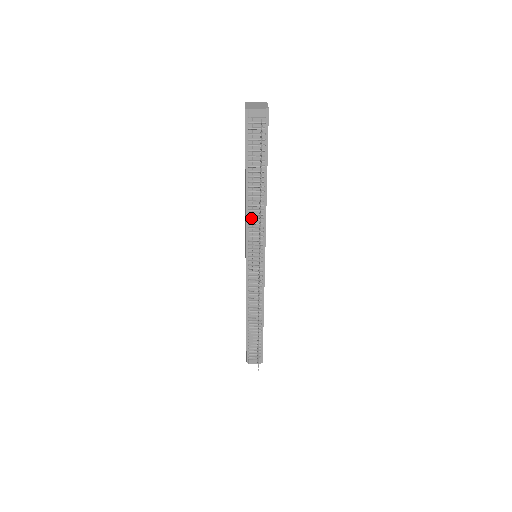
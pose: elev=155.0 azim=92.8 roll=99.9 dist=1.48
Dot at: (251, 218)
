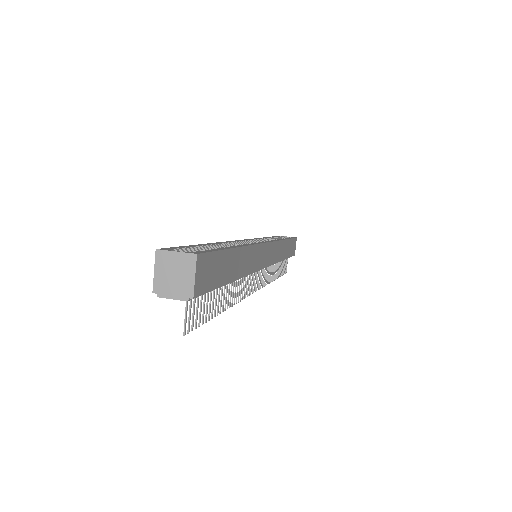
Dot at: occluded
